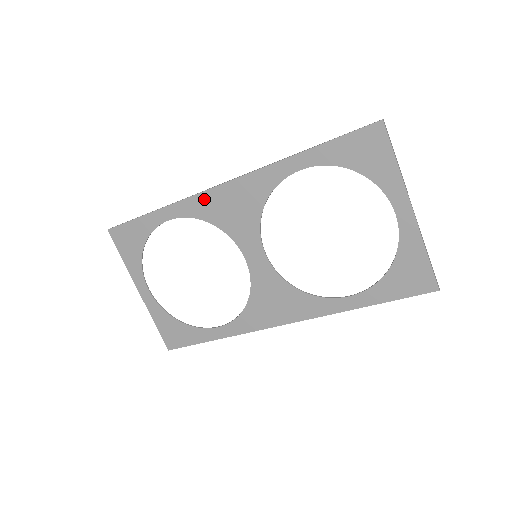
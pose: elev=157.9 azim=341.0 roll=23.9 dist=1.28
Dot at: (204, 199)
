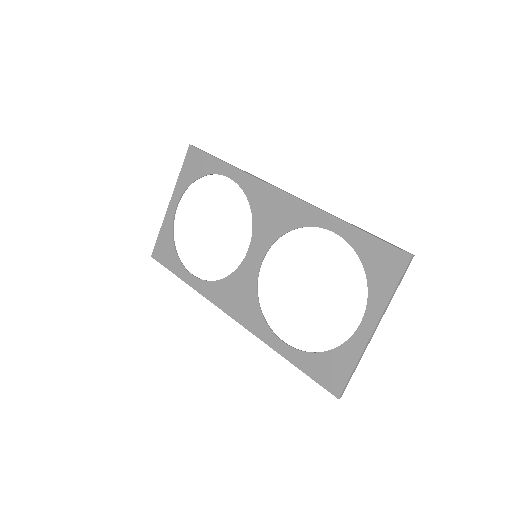
Dot at: (261, 187)
